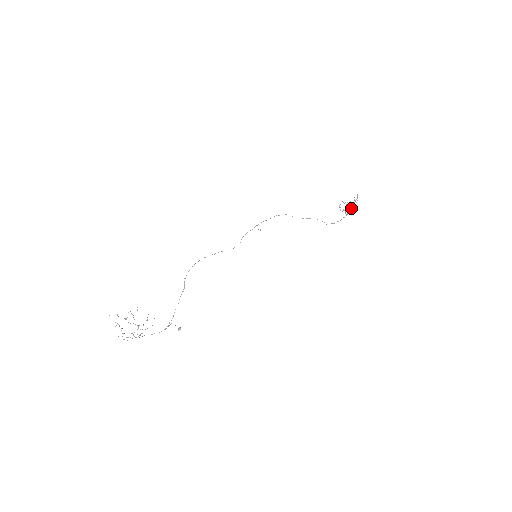
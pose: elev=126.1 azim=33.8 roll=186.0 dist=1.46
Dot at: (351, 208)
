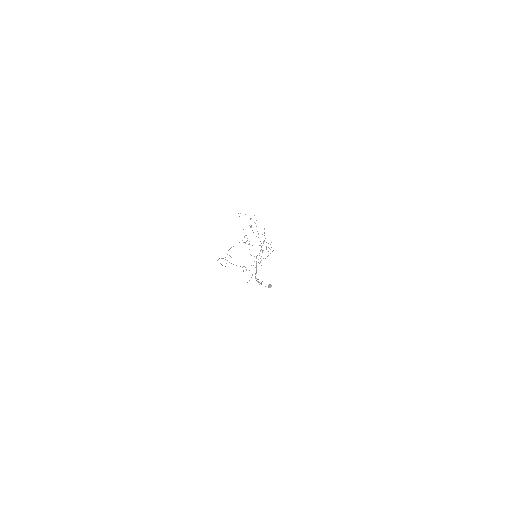
Dot at: (271, 247)
